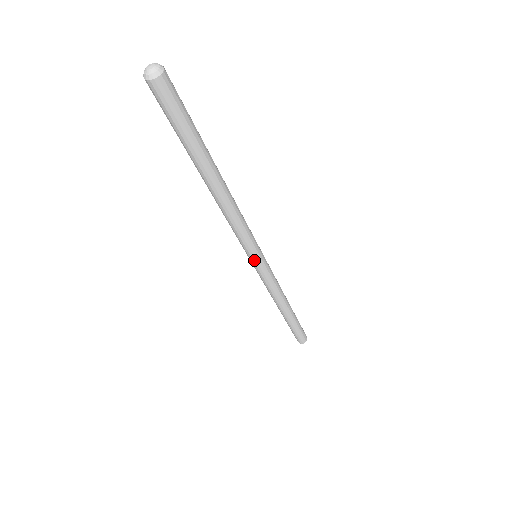
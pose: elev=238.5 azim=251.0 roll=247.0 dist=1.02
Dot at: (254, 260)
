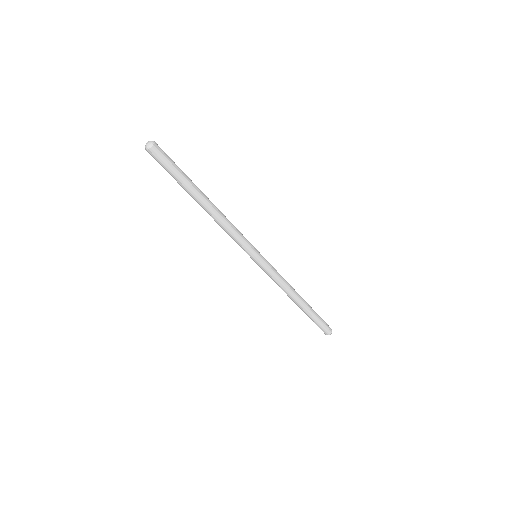
Dot at: (254, 258)
